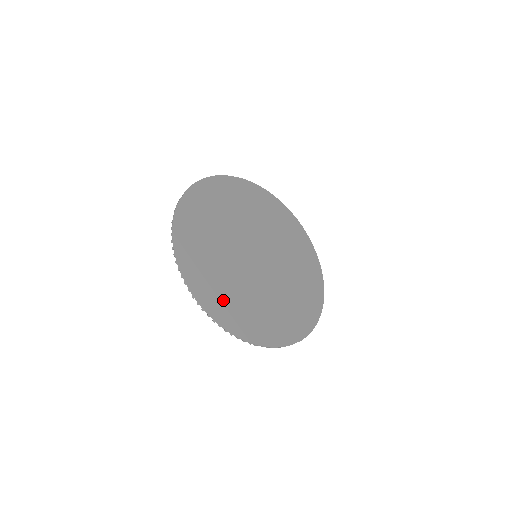
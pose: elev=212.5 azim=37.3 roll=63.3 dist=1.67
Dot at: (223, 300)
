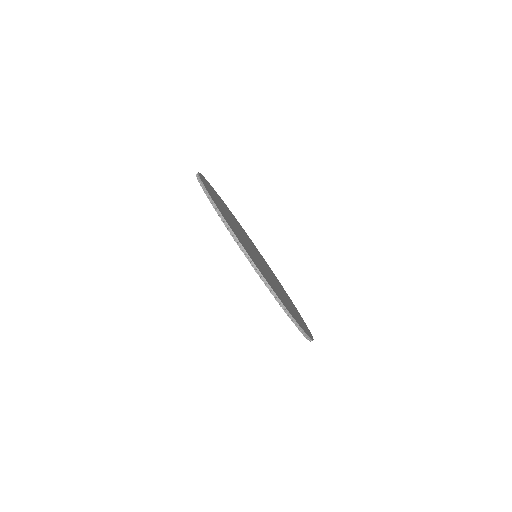
Dot at: (259, 267)
